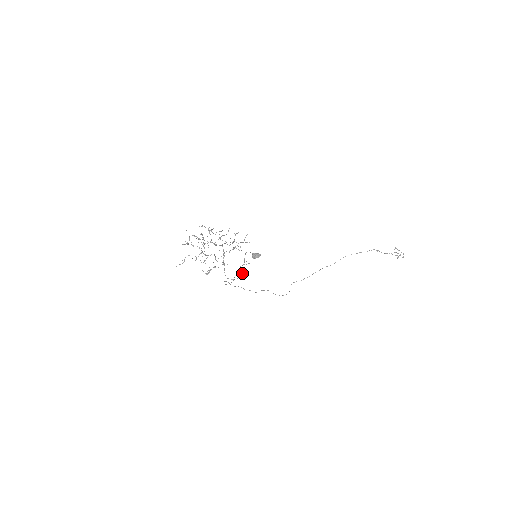
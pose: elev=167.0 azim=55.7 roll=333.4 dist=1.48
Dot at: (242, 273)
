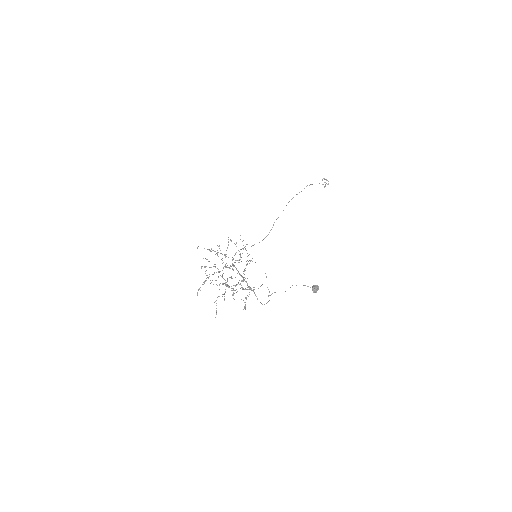
Dot at: occluded
